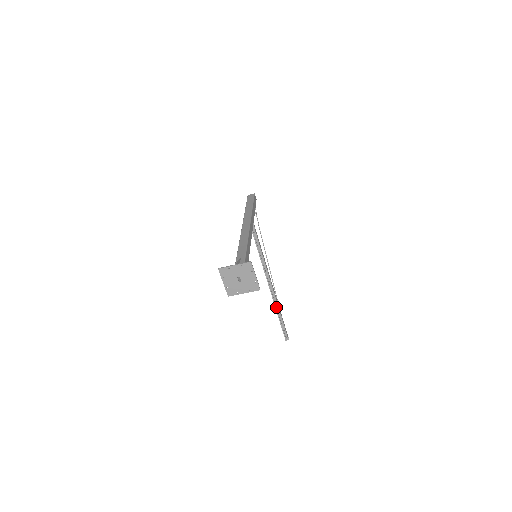
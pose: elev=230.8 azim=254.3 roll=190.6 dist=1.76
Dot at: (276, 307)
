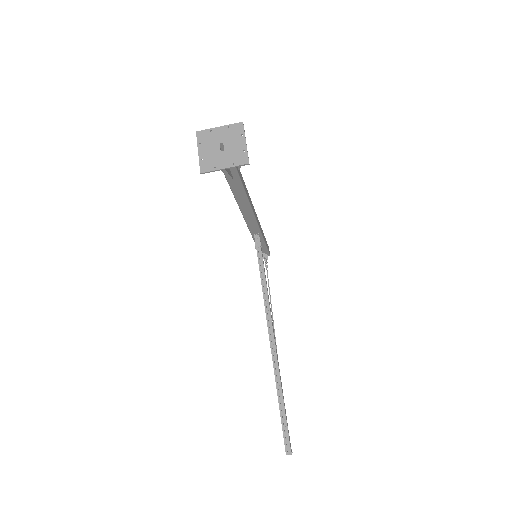
Dot at: (276, 379)
